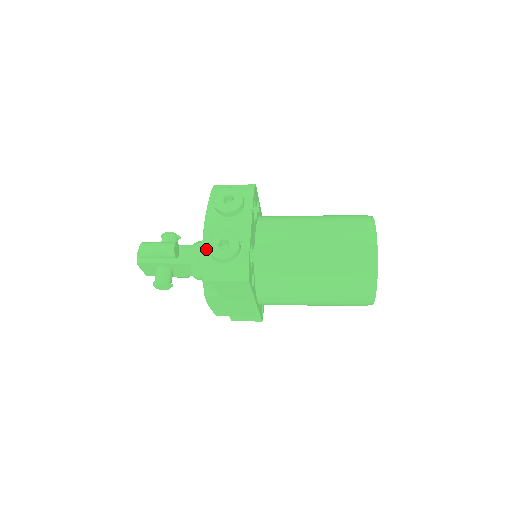
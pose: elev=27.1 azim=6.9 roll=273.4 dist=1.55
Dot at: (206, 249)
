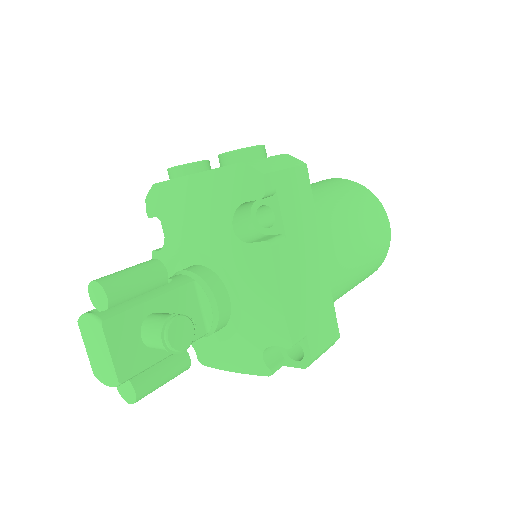
Dot at: (225, 166)
